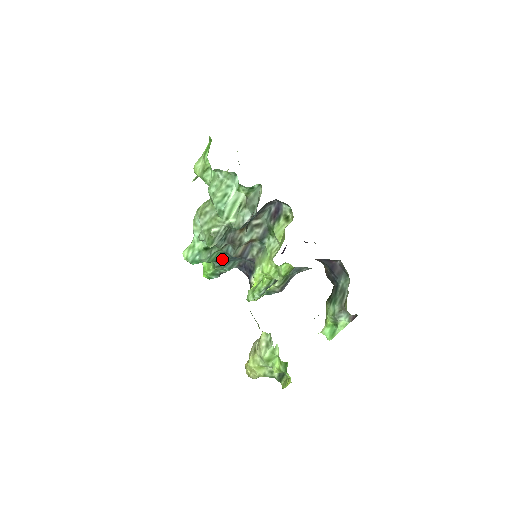
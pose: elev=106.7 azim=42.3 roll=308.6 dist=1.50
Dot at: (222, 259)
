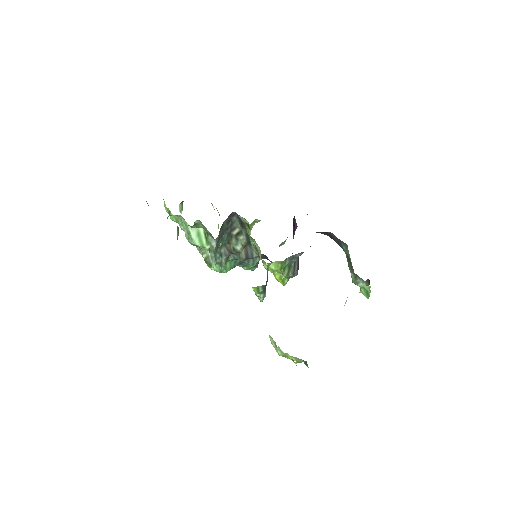
Dot at: (239, 263)
